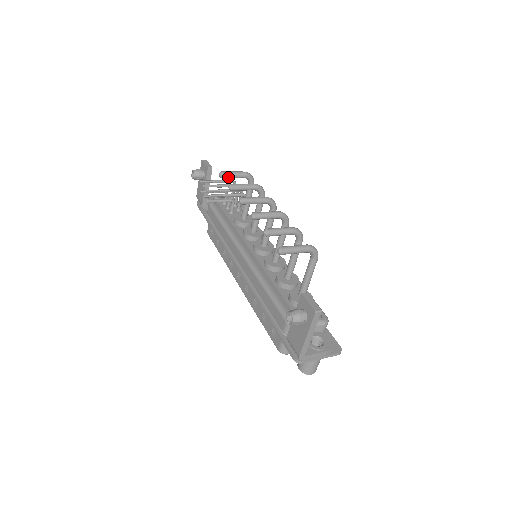
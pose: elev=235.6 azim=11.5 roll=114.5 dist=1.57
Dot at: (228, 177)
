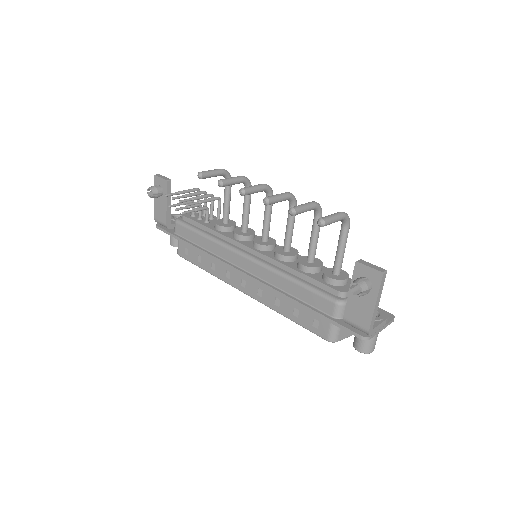
Dot at: (208, 177)
